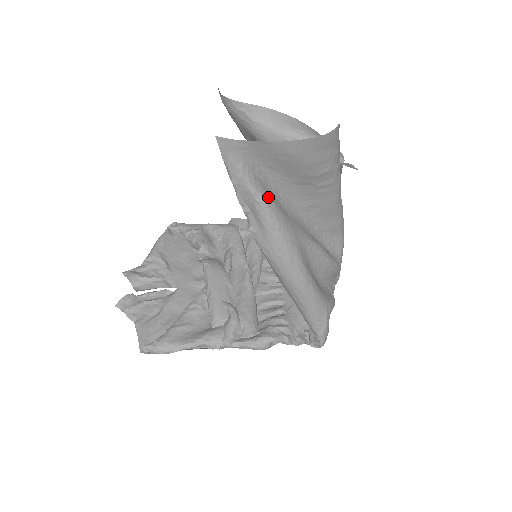
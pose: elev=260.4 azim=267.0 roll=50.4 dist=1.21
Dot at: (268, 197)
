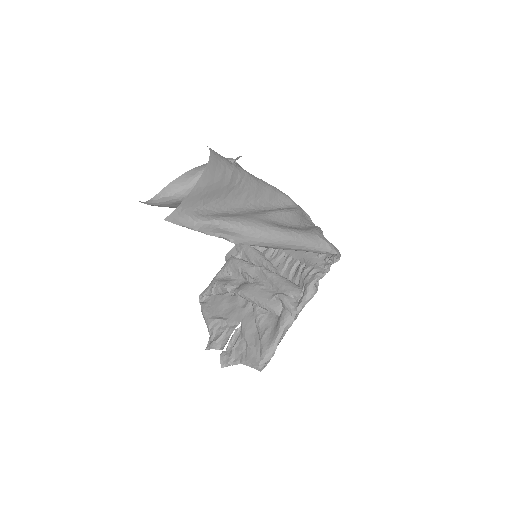
Dot at: (220, 217)
